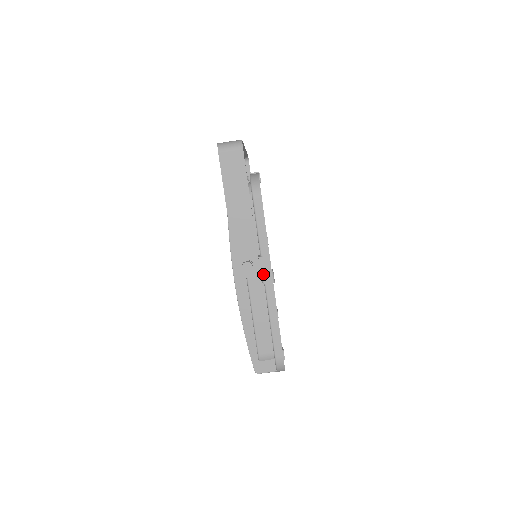
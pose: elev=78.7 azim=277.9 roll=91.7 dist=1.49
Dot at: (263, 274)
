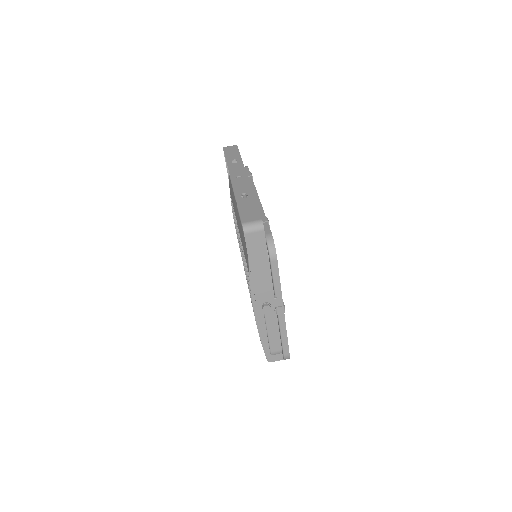
Dot at: (277, 308)
